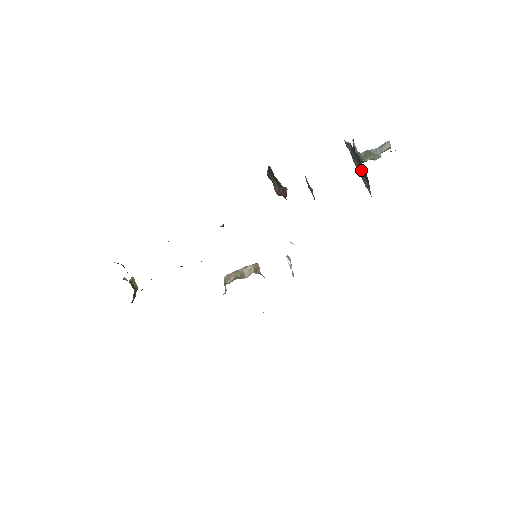
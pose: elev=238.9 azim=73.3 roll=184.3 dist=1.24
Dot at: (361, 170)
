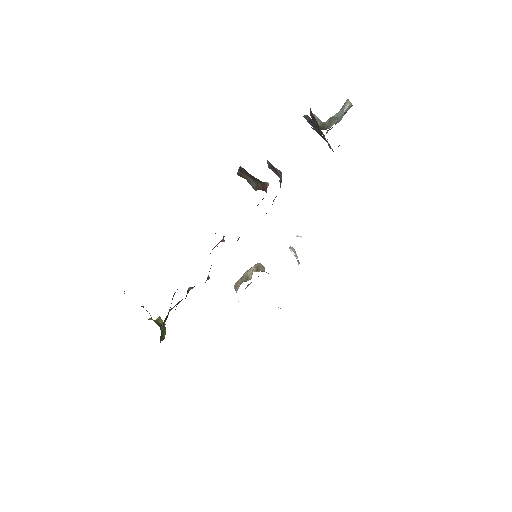
Dot at: occluded
